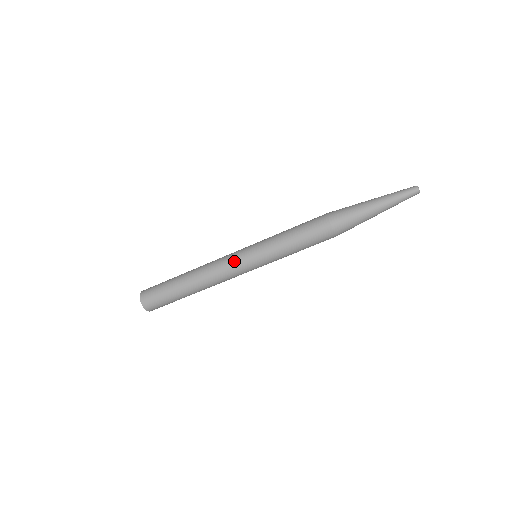
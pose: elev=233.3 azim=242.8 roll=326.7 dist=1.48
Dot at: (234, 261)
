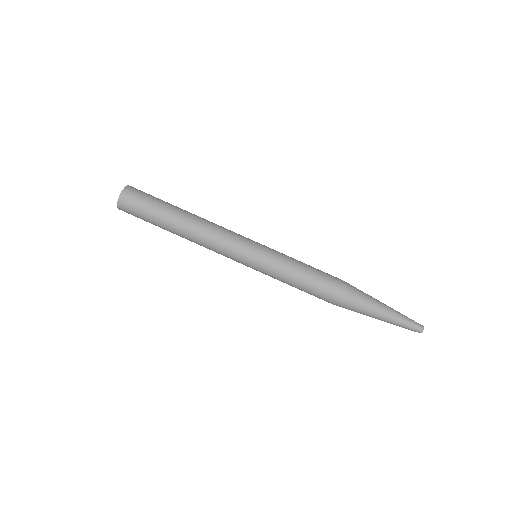
Dot at: (241, 236)
